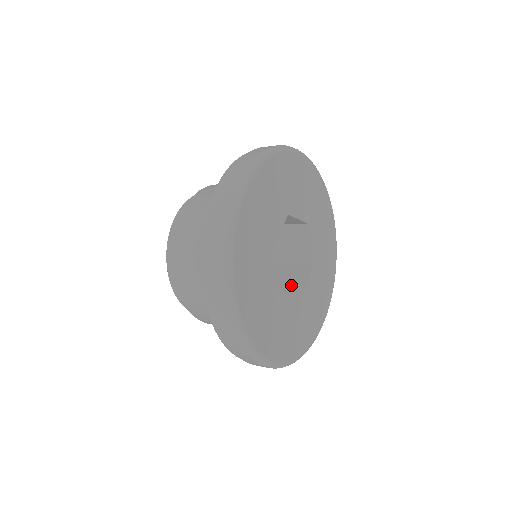
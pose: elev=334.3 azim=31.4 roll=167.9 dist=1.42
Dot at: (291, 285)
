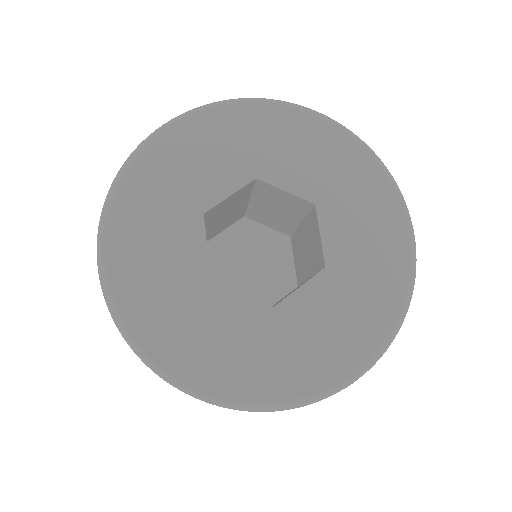
Dot at: occluded
